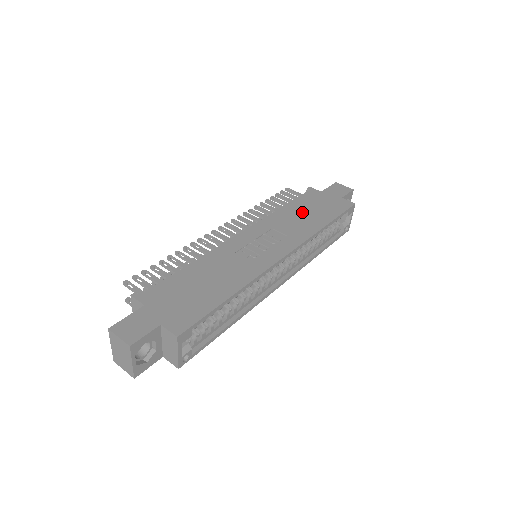
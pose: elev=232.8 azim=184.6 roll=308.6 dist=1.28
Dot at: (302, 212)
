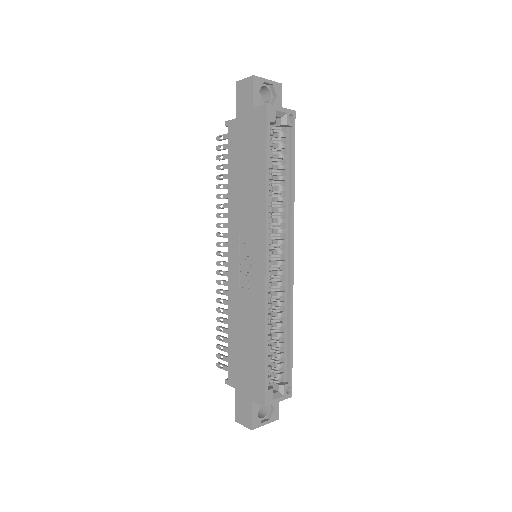
Dot at: (242, 176)
